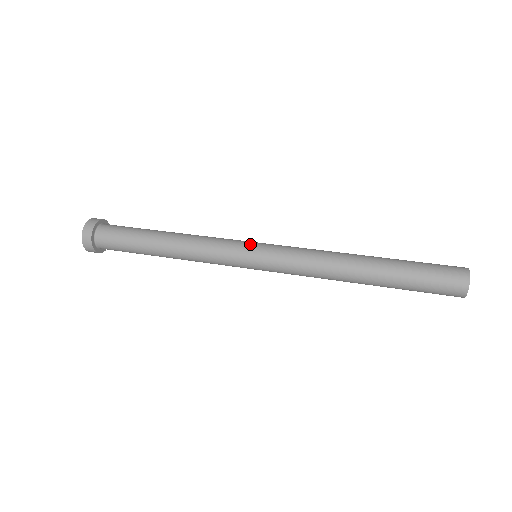
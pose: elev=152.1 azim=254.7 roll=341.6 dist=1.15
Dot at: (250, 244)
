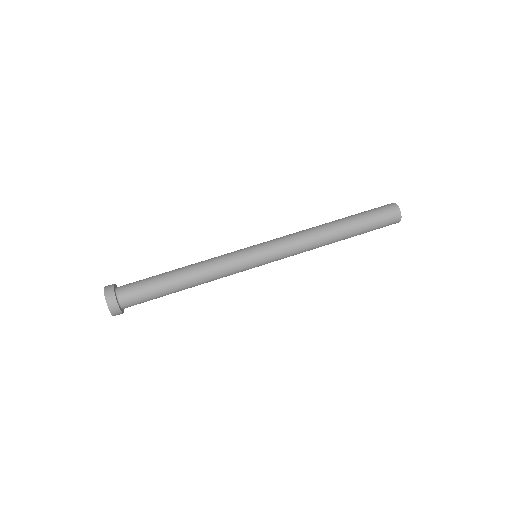
Dot at: (255, 263)
